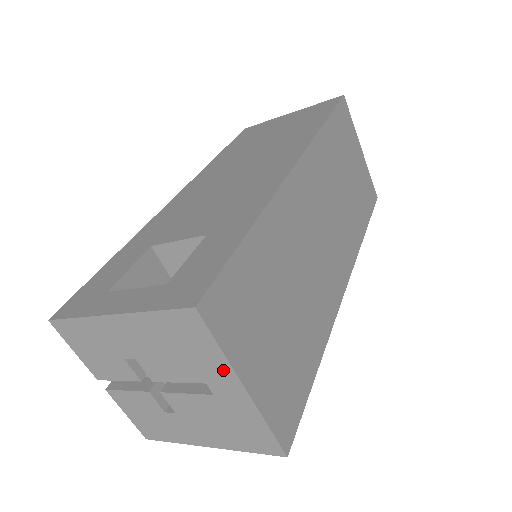
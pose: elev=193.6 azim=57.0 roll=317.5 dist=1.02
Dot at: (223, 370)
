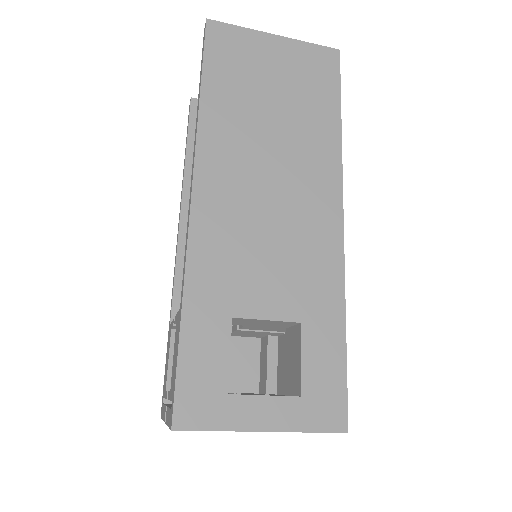
Dot at: occluded
